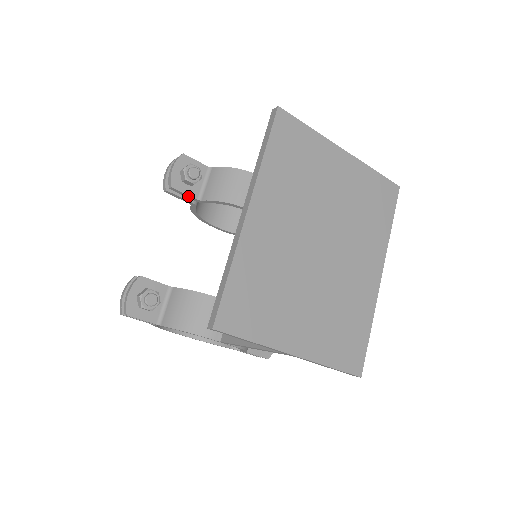
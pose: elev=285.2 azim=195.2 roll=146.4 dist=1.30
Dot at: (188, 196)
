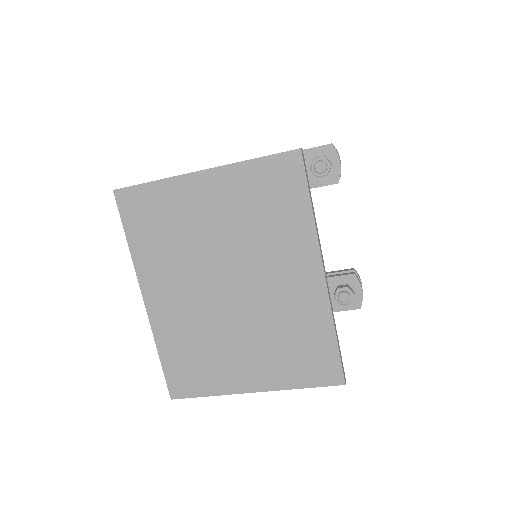
Dot at: occluded
